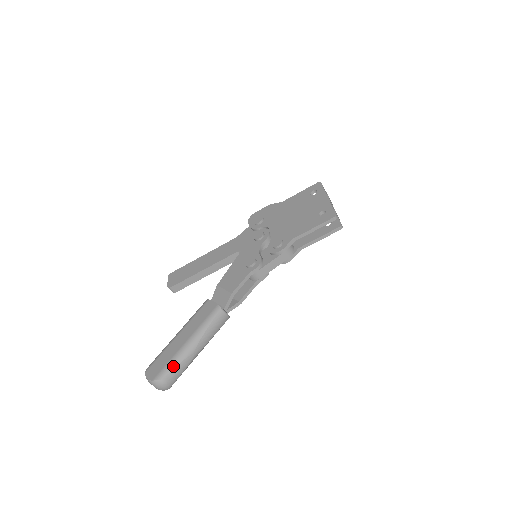
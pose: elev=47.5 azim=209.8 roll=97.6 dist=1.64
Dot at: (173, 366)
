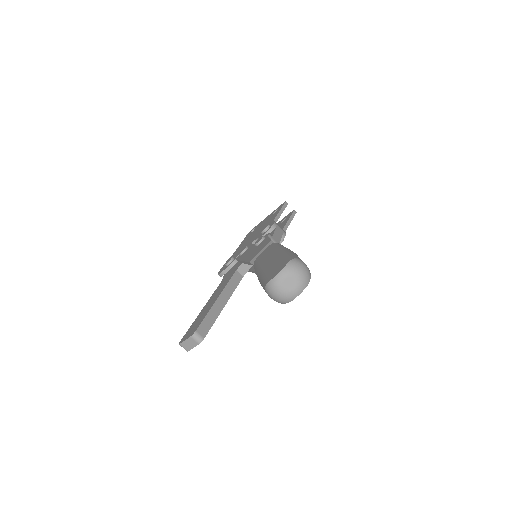
Dot at: (291, 254)
